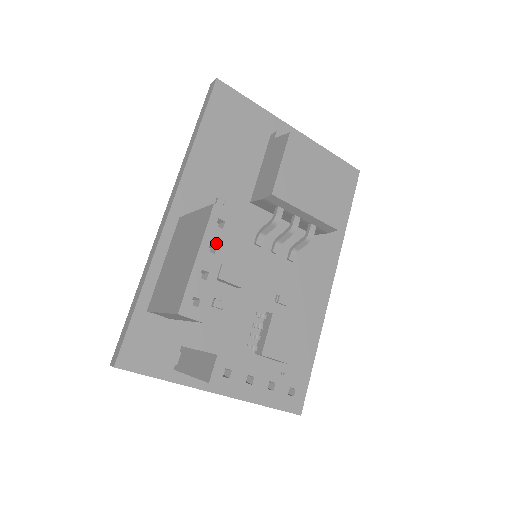
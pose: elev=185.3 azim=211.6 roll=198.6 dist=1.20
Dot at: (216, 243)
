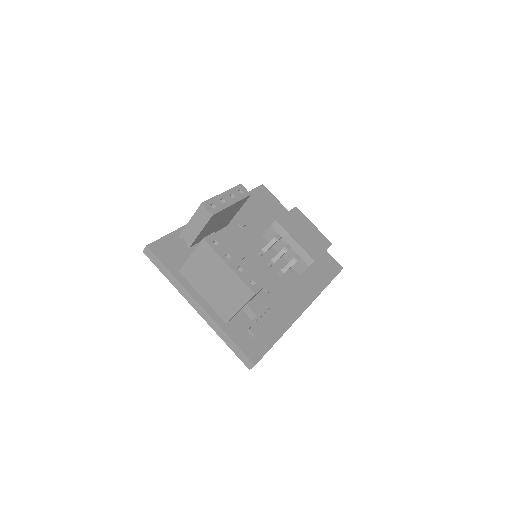
Dot at: (235, 196)
